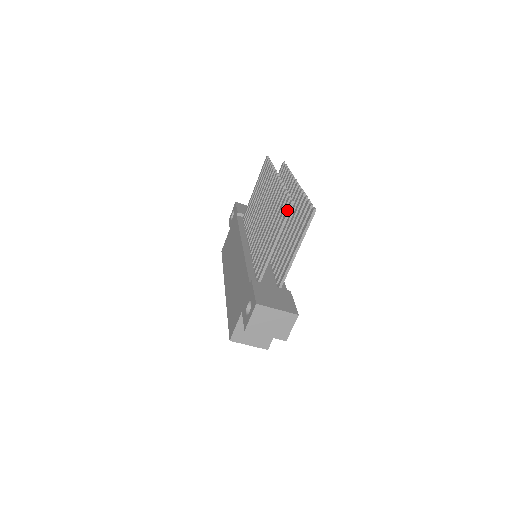
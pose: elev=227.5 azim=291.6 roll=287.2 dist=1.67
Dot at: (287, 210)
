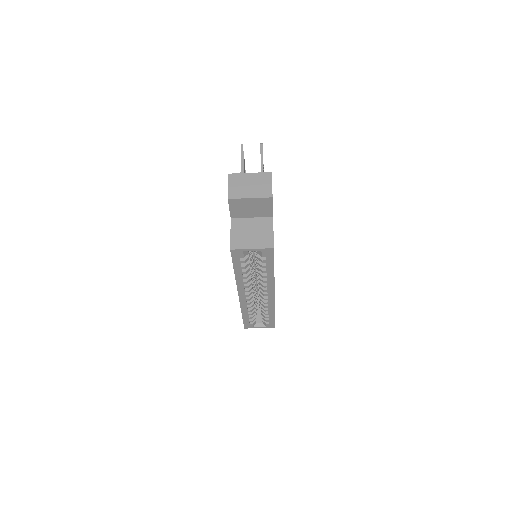
Dot at: occluded
